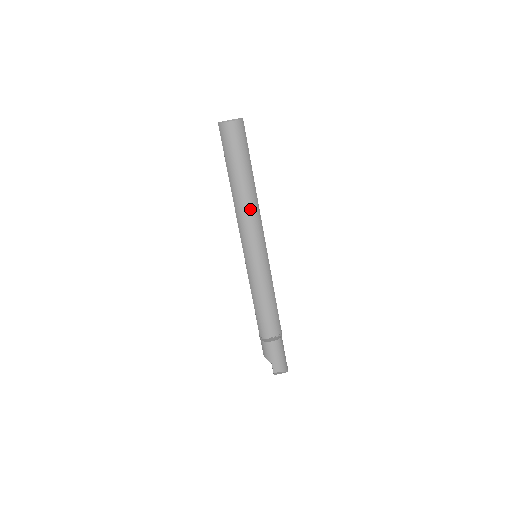
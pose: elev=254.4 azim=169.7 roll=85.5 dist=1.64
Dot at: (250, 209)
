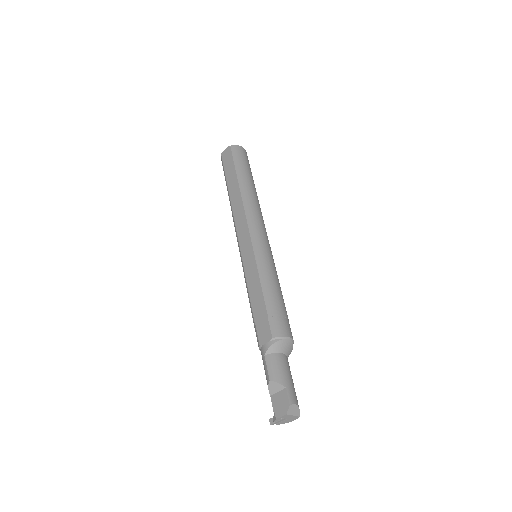
Dot at: (259, 206)
